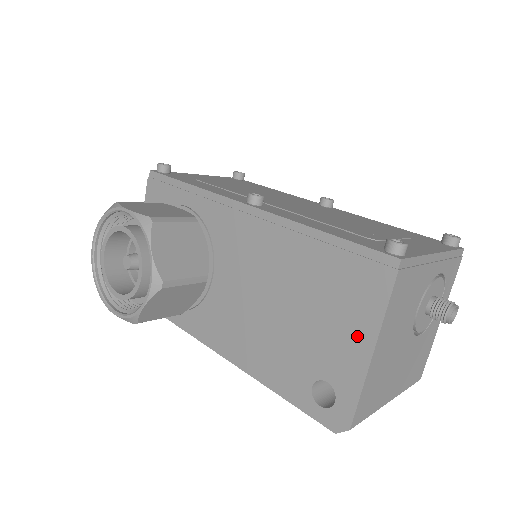
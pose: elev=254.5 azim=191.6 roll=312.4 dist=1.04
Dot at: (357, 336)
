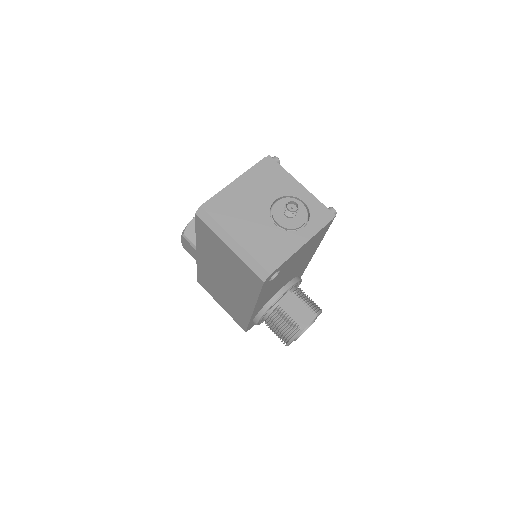
Dot at: occluded
